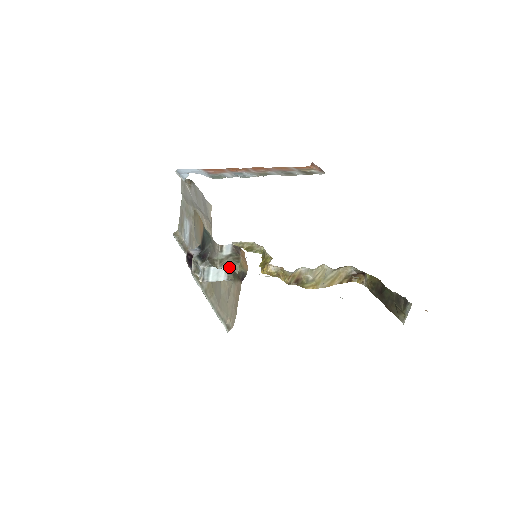
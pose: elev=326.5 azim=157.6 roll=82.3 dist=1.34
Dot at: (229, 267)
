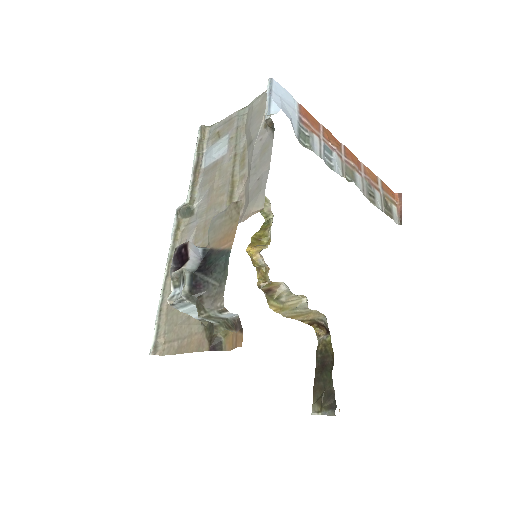
Dot at: (212, 322)
